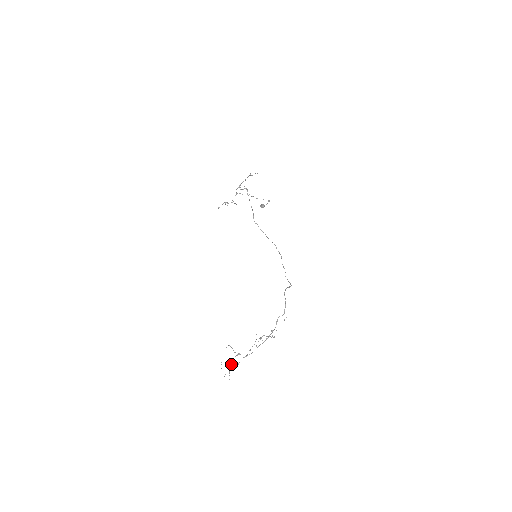
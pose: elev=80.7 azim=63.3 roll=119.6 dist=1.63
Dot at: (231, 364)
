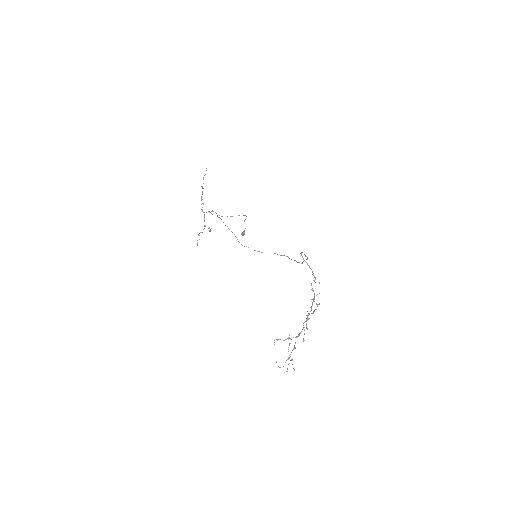
Dot at: occluded
